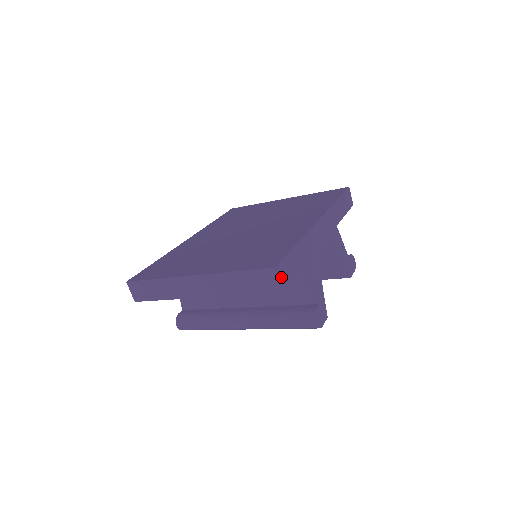
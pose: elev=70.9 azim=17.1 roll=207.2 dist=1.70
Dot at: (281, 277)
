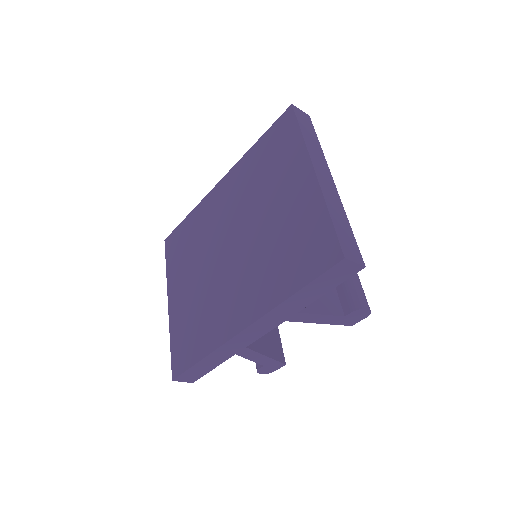
Dot at: (185, 380)
